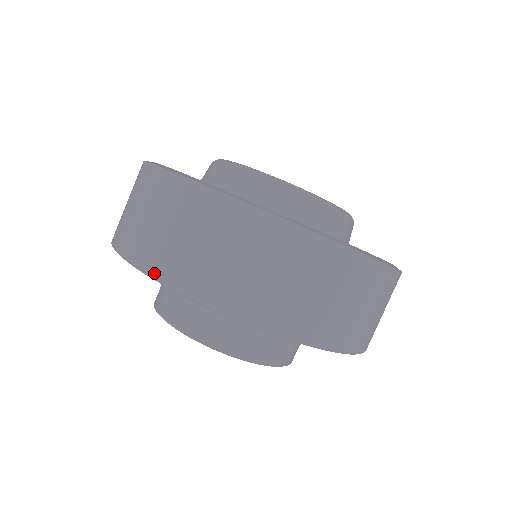
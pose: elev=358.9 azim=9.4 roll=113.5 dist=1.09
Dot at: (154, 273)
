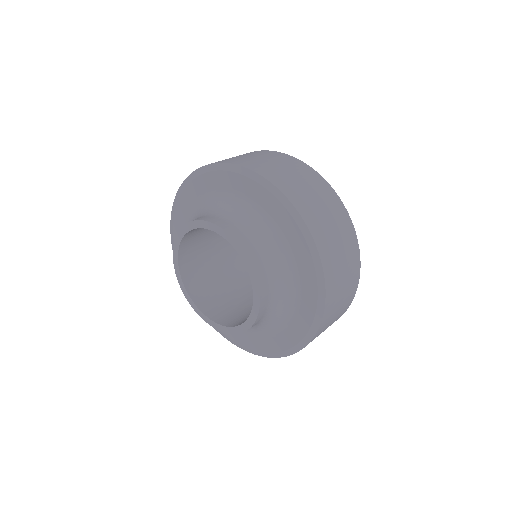
Dot at: (264, 174)
